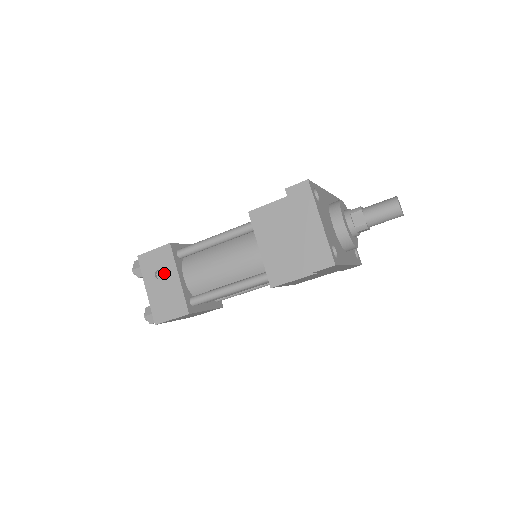
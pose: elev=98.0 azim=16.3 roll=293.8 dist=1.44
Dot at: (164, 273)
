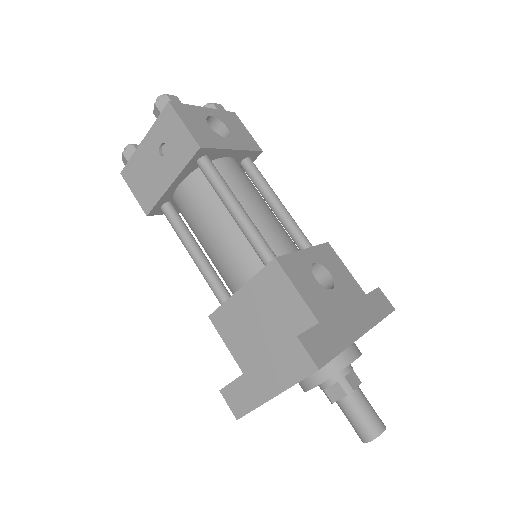
Dot at: (168, 157)
